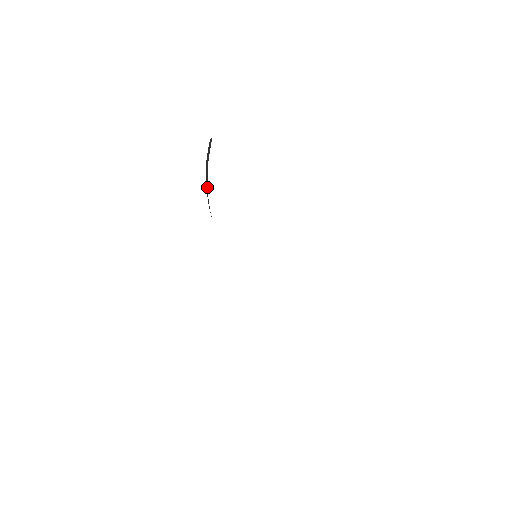
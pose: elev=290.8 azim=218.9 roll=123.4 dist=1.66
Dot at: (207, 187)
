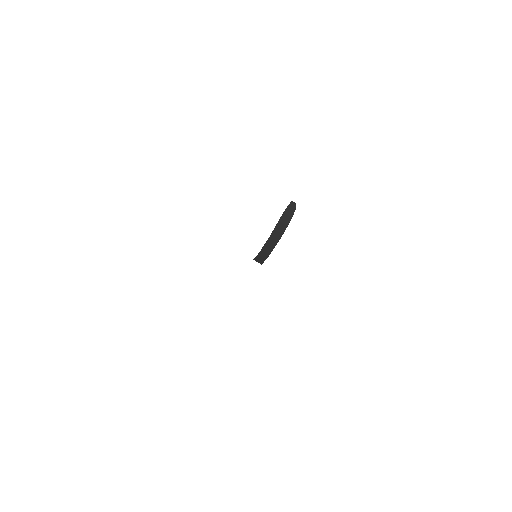
Dot at: (275, 241)
